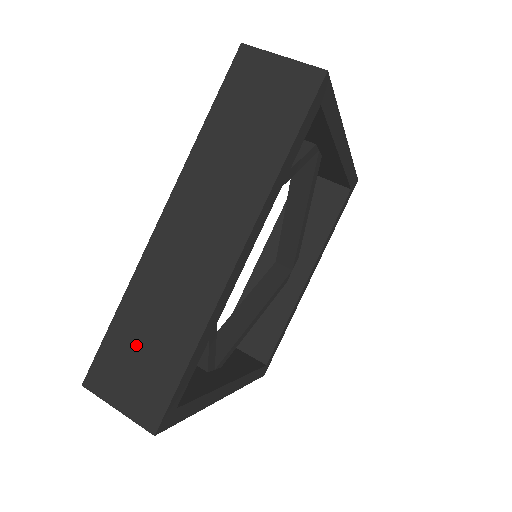
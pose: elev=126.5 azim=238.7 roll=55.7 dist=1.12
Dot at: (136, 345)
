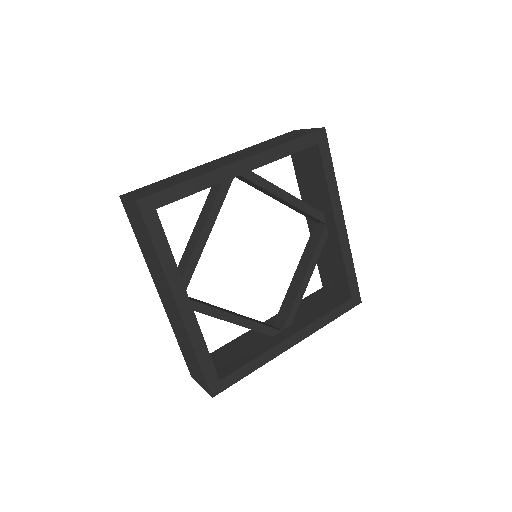
Dot at: (162, 183)
